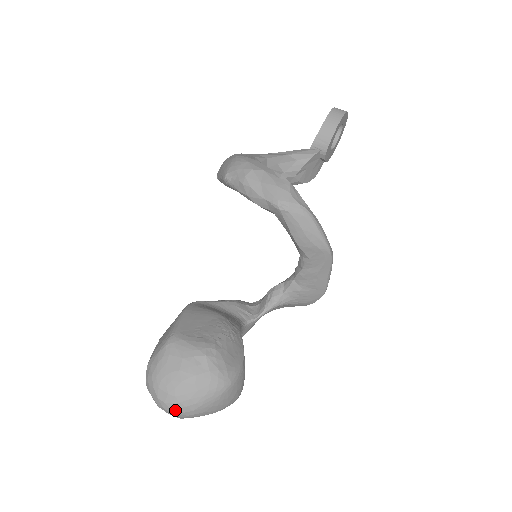
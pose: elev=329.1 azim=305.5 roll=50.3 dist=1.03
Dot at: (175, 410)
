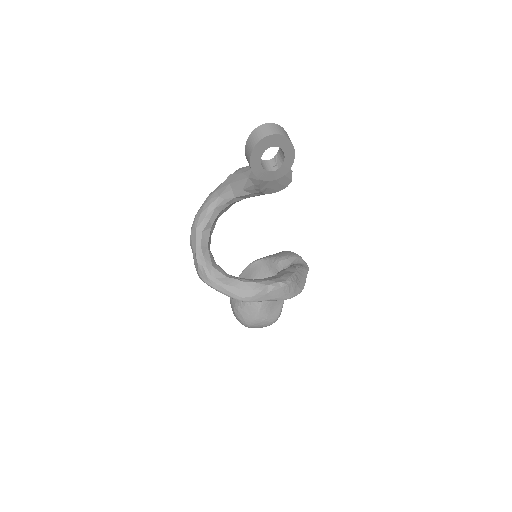
Dot at: occluded
